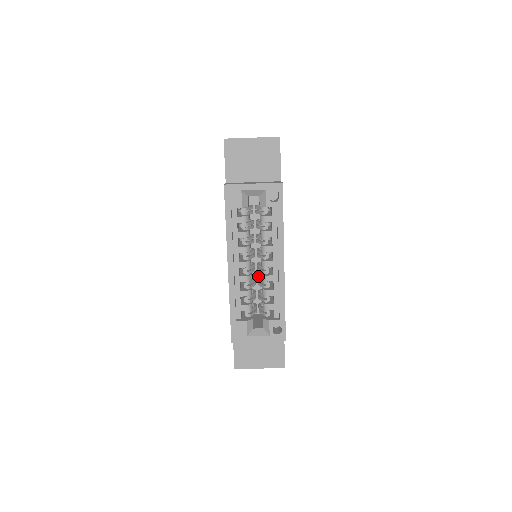
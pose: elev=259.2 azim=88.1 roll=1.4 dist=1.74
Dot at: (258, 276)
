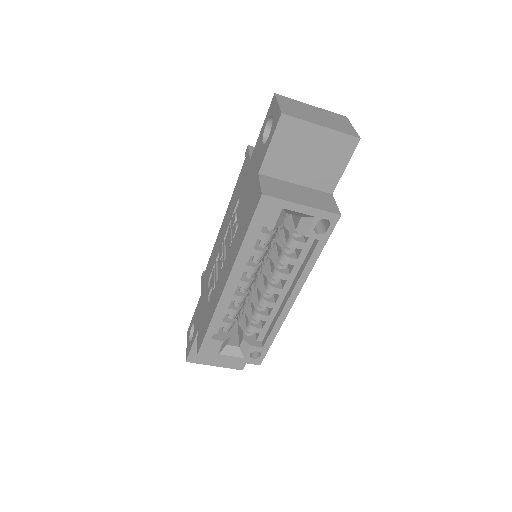
Dot at: (252, 285)
